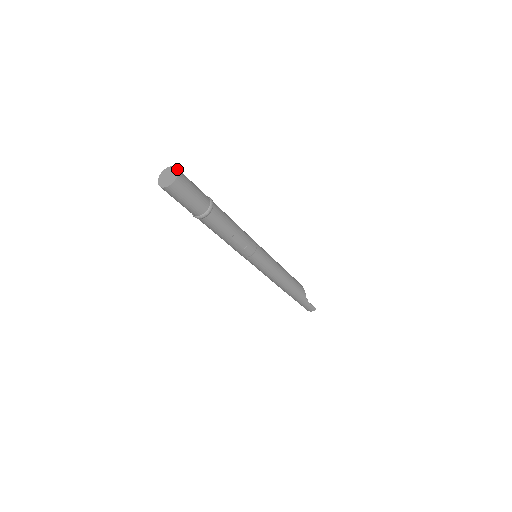
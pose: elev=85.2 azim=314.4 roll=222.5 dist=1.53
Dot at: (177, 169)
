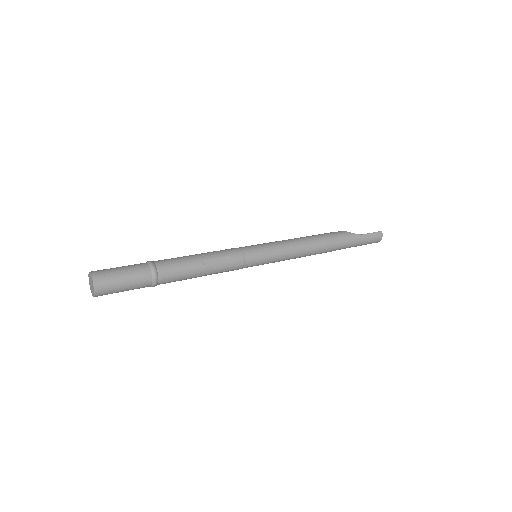
Dot at: (89, 272)
